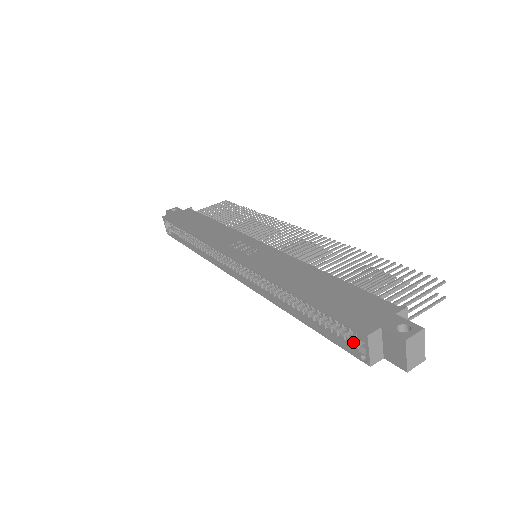
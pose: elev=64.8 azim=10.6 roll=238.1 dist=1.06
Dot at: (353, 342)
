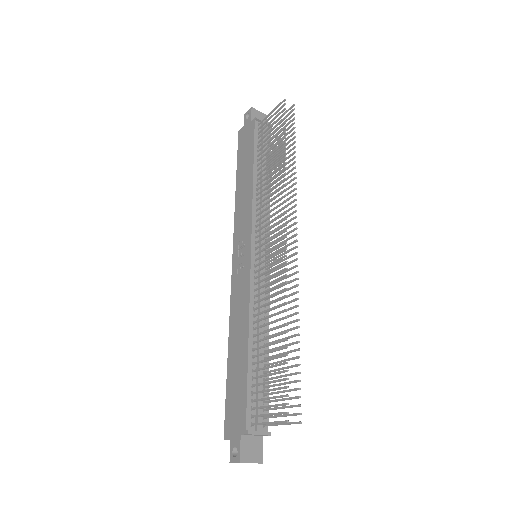
Dot at: occluded
